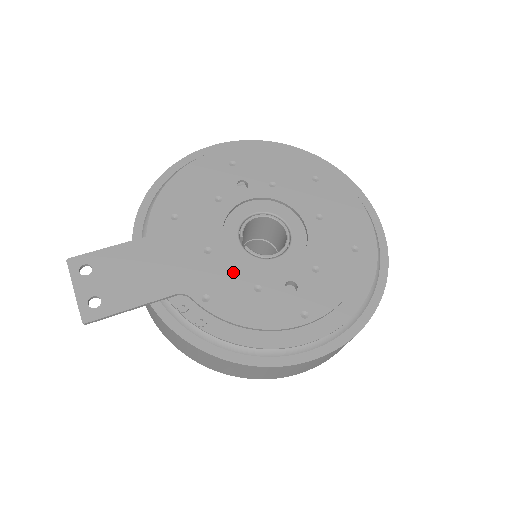
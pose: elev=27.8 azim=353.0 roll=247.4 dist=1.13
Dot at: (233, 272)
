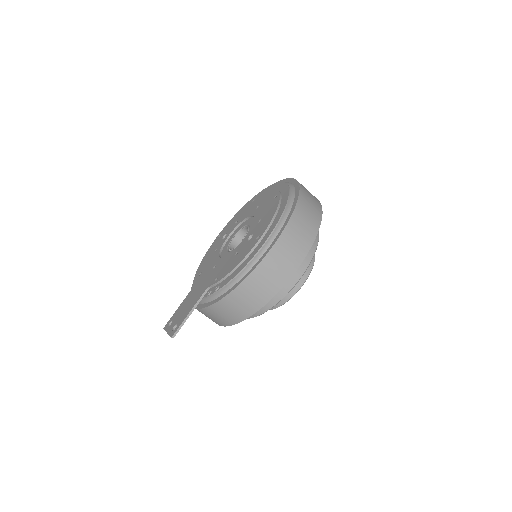
Dot at: (225, 261)
